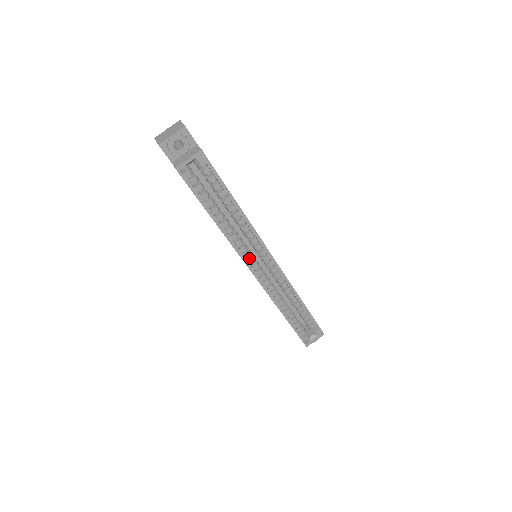
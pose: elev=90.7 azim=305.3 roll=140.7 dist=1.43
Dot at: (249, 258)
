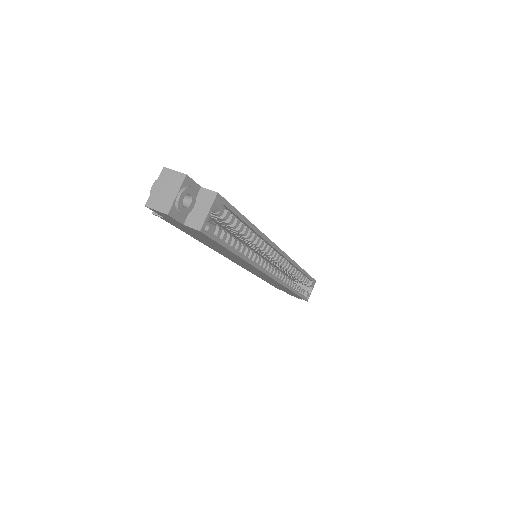
Dot at: (263, 265)
